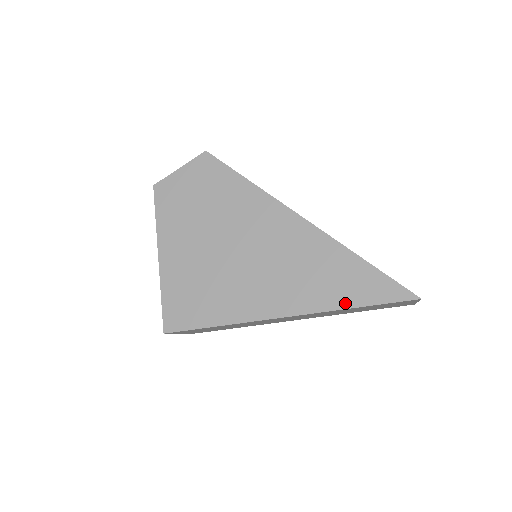
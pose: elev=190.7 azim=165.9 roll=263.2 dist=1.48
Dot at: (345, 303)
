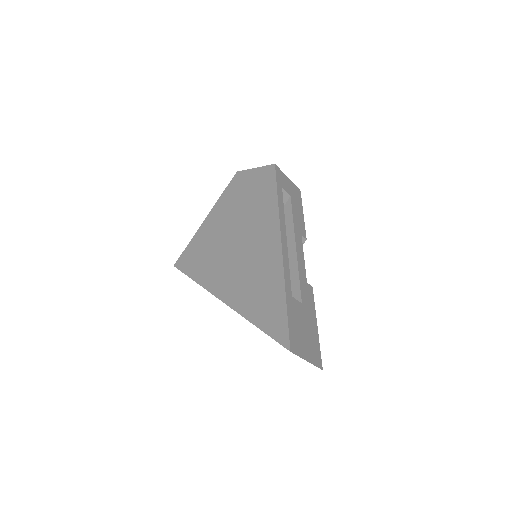
Dot at: (253, 318)
